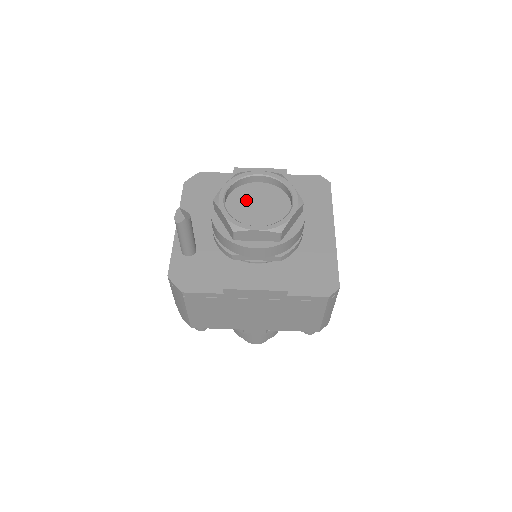
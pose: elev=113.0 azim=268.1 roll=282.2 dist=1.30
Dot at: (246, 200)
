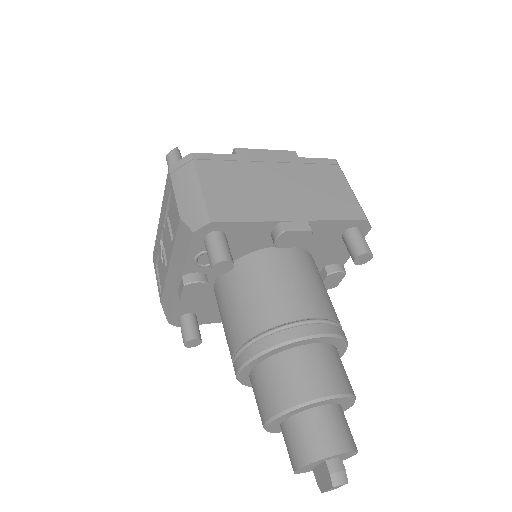
Dot at: occluded
